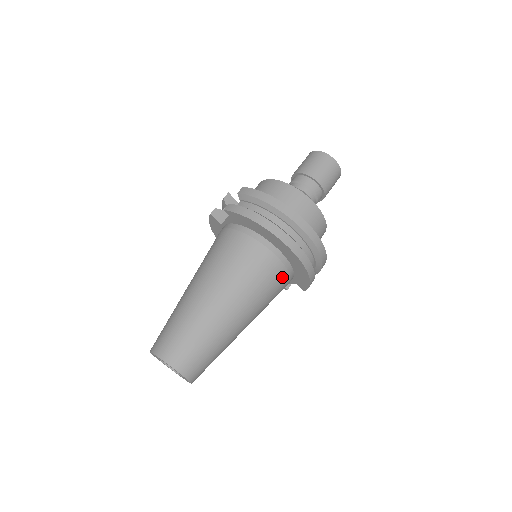
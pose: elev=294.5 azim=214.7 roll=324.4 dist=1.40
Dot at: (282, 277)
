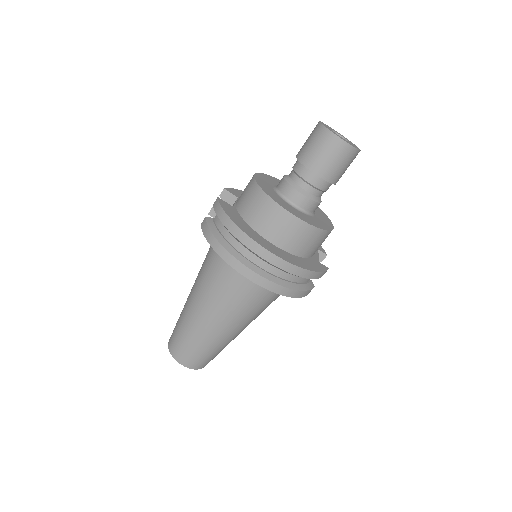
Dot at: (264, 292)
